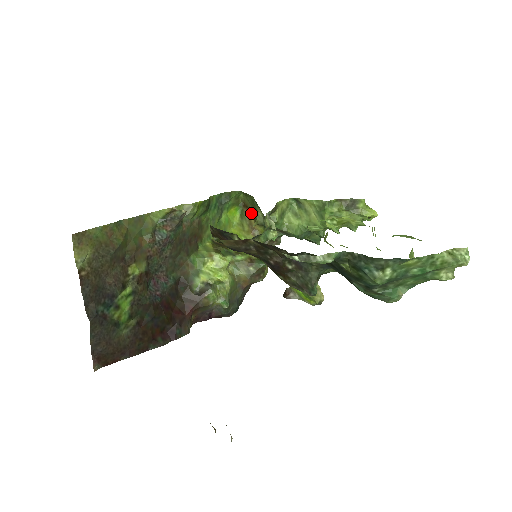
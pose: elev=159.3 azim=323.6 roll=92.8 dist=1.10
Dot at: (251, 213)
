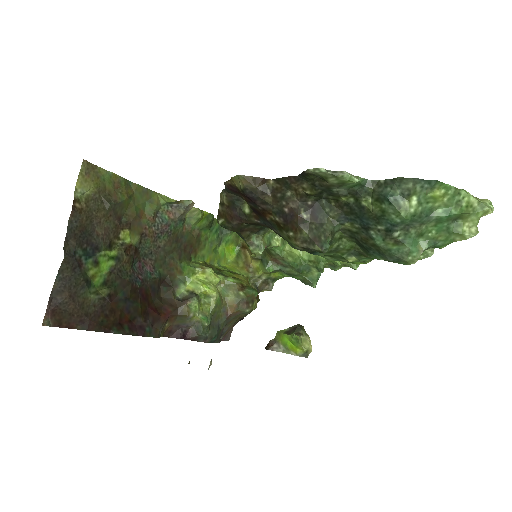
Dot at: (249, 251)
